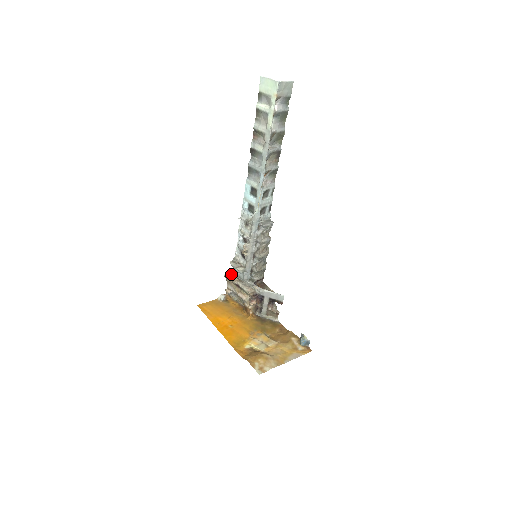
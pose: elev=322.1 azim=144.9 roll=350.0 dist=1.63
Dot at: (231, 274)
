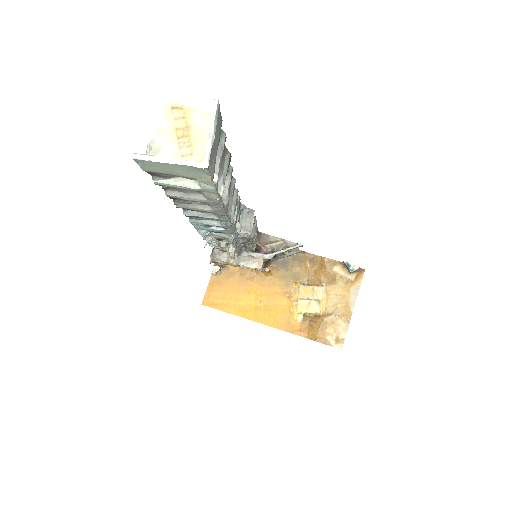
Dot at: occluded
